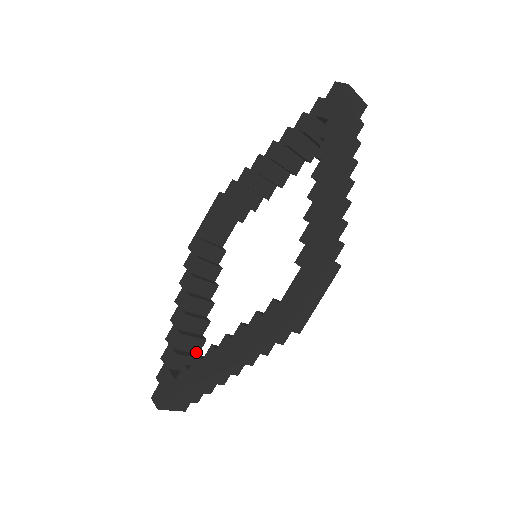
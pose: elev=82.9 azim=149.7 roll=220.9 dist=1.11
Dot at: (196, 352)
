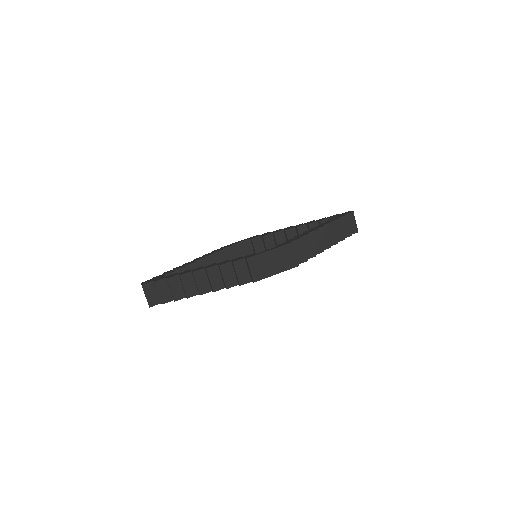
Dot at: occluded
